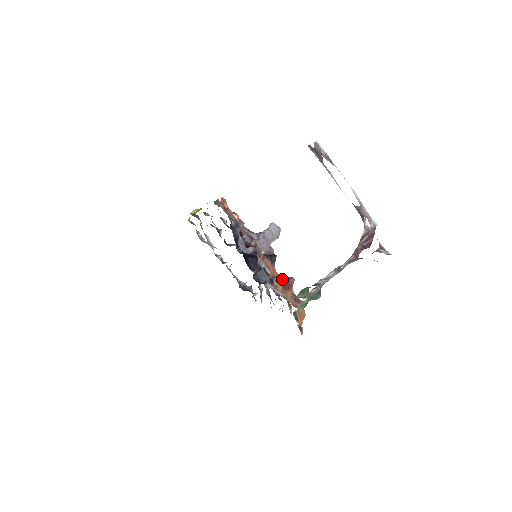
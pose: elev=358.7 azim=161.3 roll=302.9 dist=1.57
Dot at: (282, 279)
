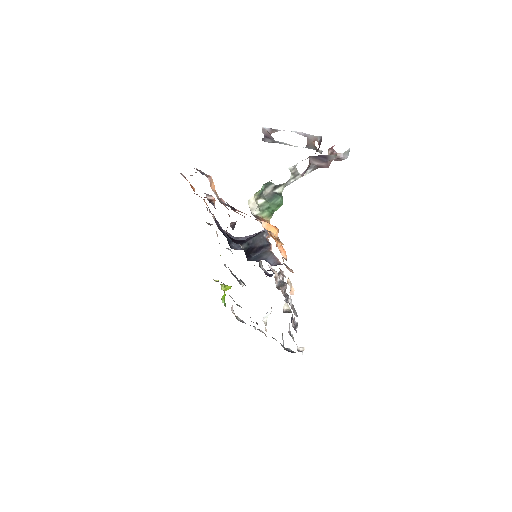
Dot at: occluded
